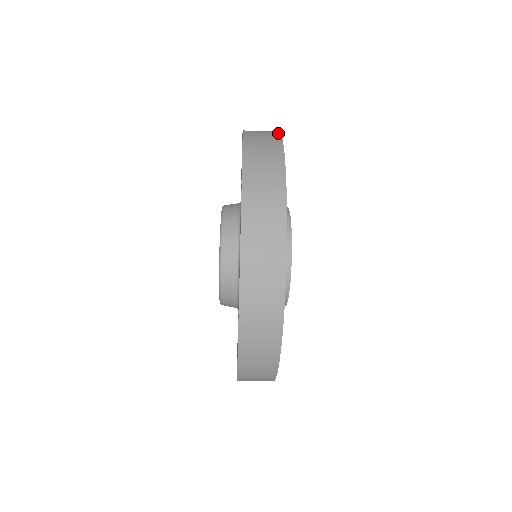
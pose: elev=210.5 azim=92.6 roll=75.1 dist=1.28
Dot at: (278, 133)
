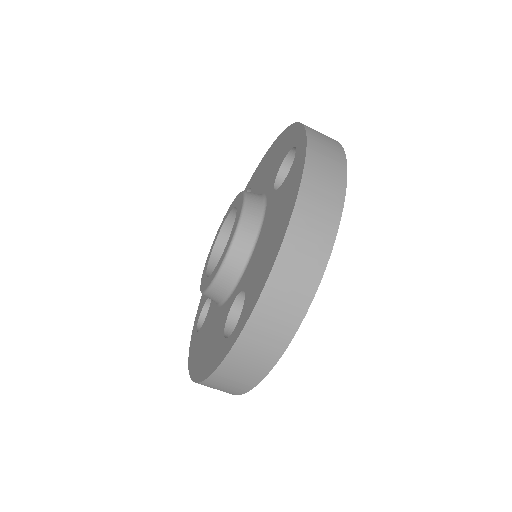
Dot at: occluded
